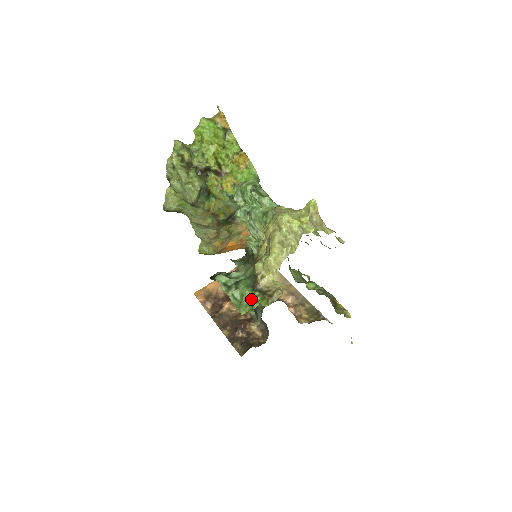
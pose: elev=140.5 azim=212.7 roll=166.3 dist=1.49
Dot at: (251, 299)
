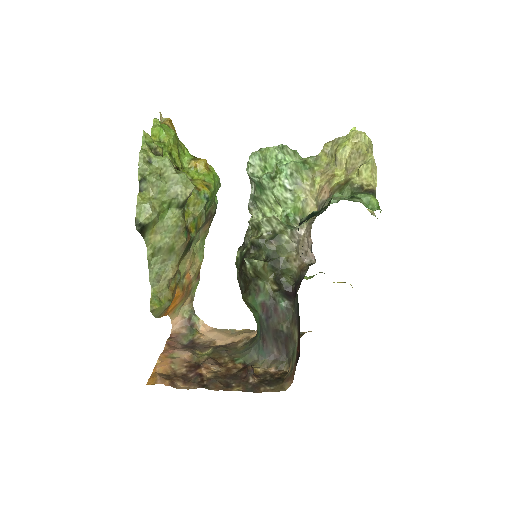
Dot at: (377, 202)
